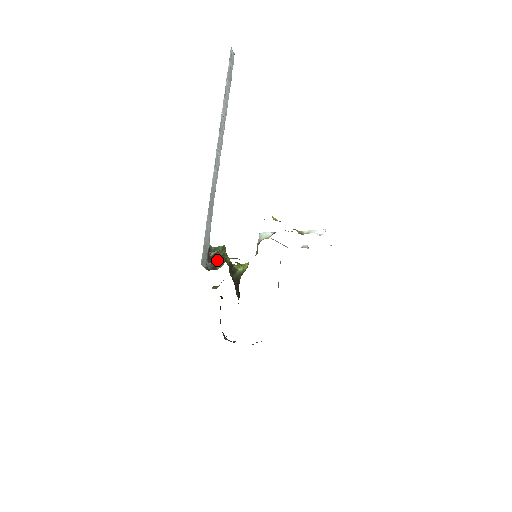
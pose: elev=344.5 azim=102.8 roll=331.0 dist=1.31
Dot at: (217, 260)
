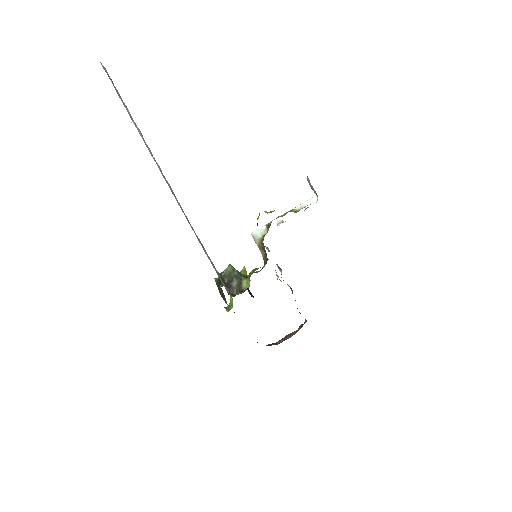
Dot at: (236, 282)
